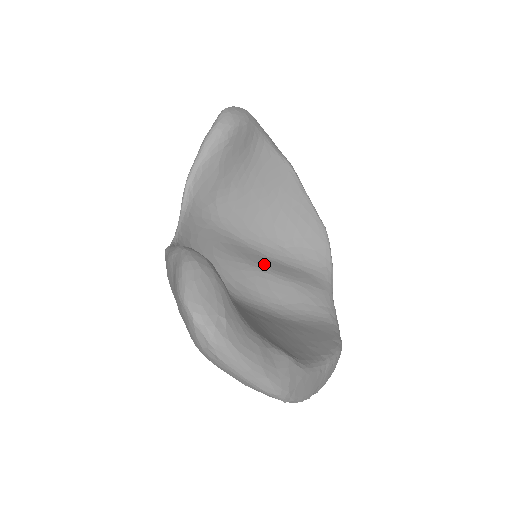
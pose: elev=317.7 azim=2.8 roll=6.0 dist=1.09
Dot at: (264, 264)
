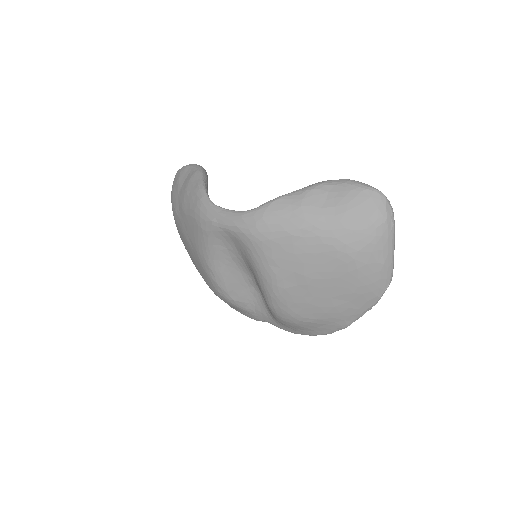
Dot at: occluded
